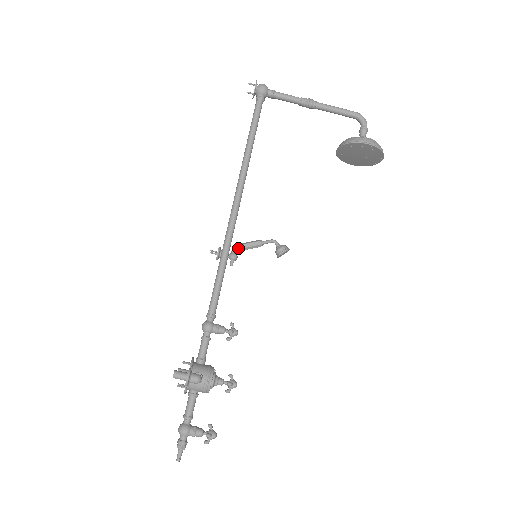
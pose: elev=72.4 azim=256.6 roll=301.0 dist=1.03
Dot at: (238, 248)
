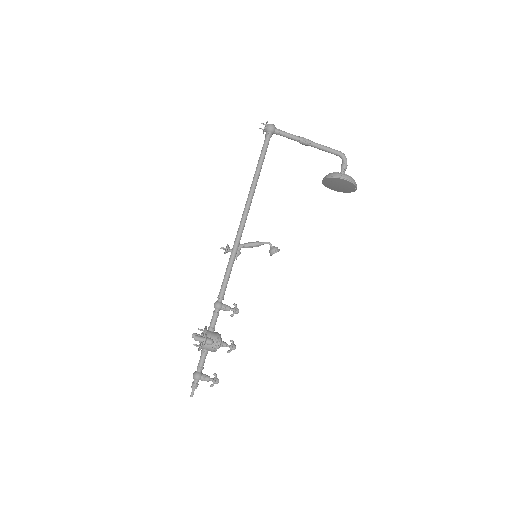
Dot at: (242, 246)
